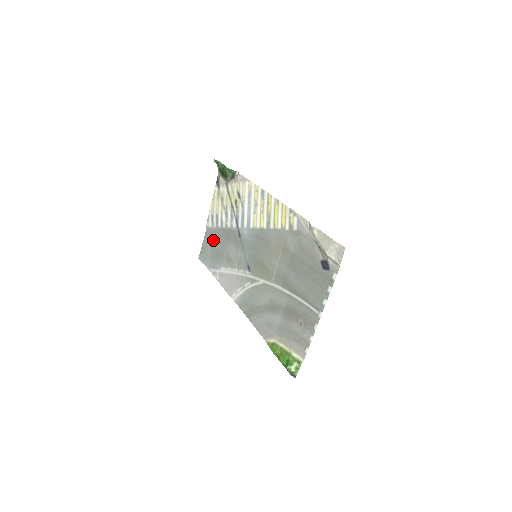
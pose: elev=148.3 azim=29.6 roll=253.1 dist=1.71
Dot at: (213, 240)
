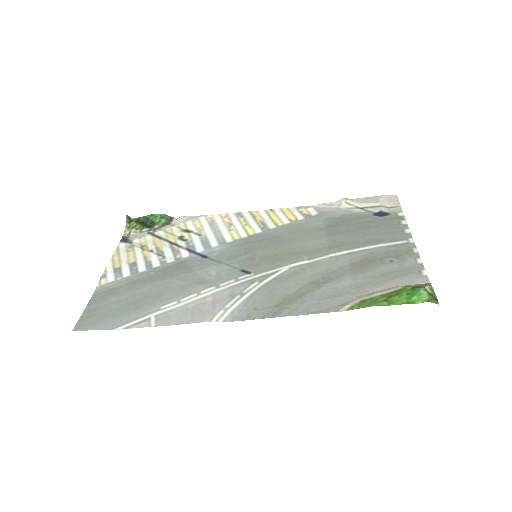
Dot at: (124, 291)
